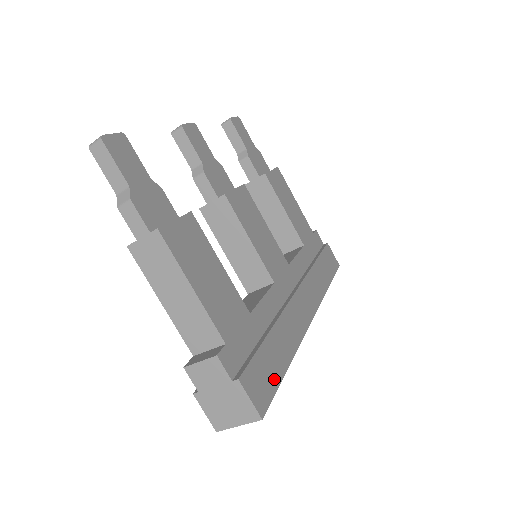
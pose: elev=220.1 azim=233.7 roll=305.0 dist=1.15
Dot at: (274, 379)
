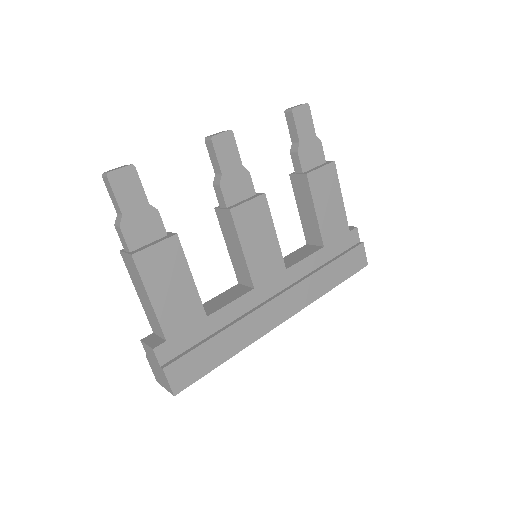
Dot at: (203, 369)
